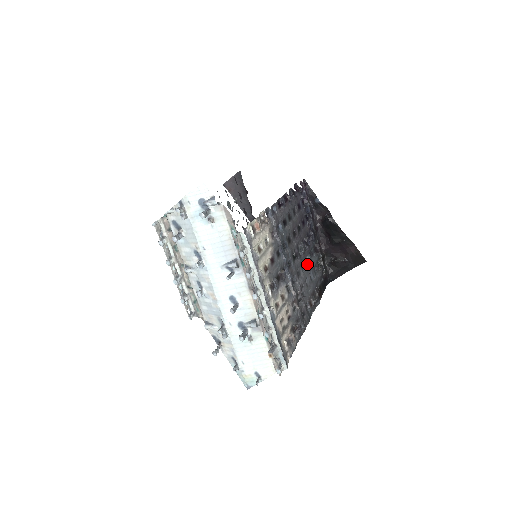
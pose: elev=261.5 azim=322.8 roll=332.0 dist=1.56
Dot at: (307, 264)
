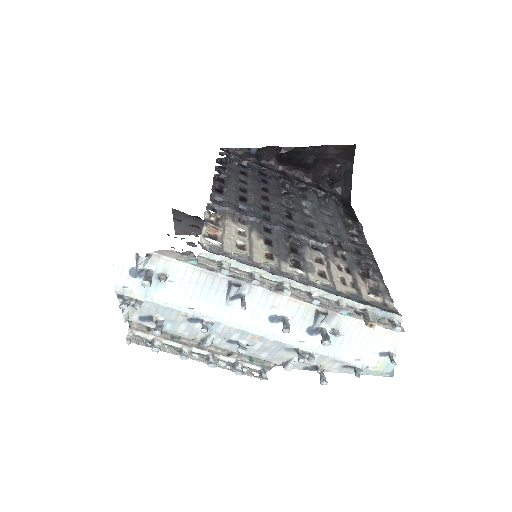
Dot at: (309, 209)
